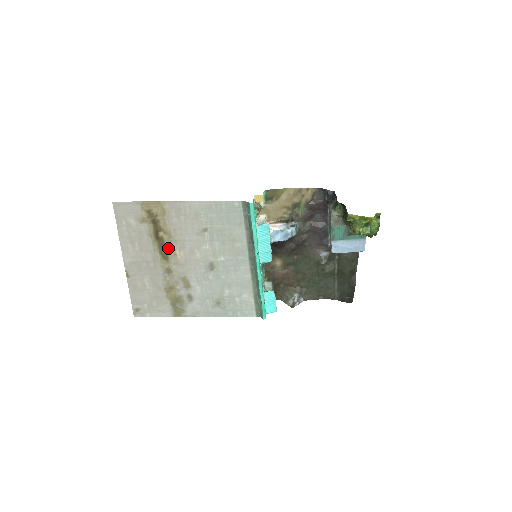
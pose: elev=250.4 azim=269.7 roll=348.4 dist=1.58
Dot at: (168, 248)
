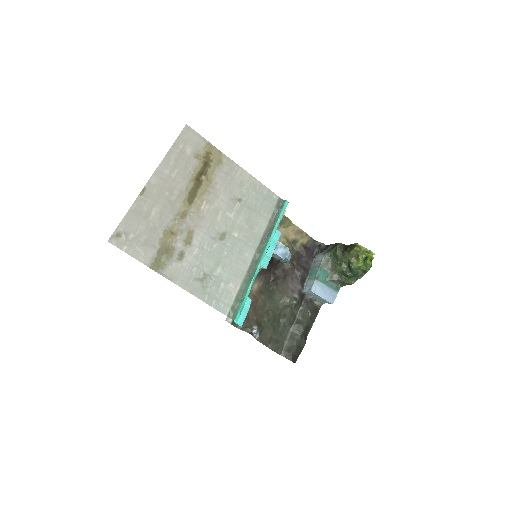
Dot at: (199, 194)
